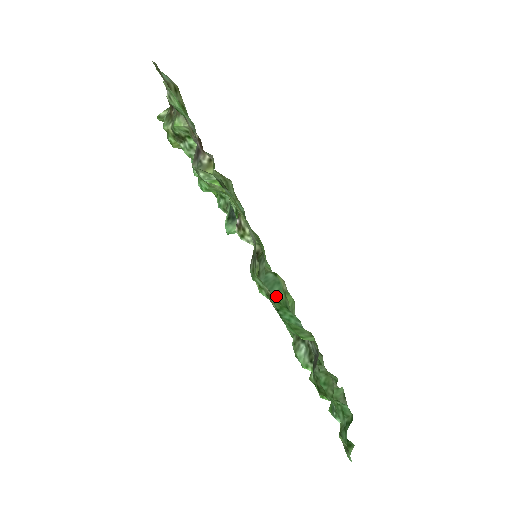
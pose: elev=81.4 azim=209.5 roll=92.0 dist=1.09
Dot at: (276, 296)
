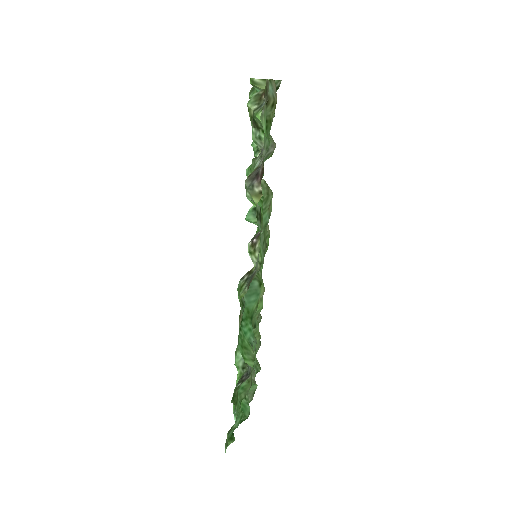
Dot at: (249, 304)
